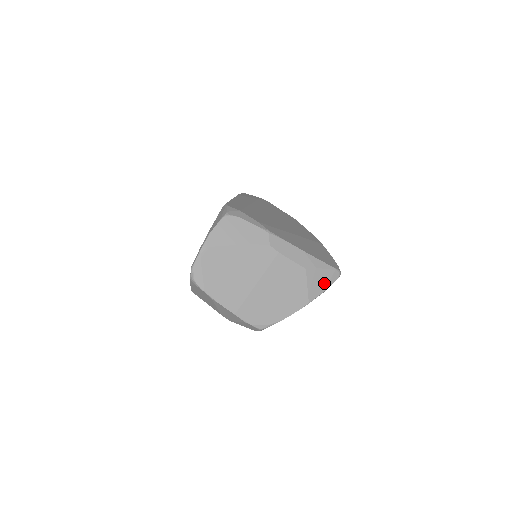
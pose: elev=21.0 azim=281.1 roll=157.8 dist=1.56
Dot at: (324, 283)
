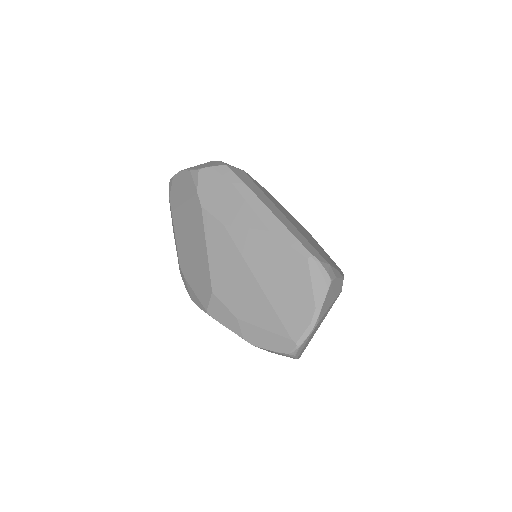
Dot at: occluded
